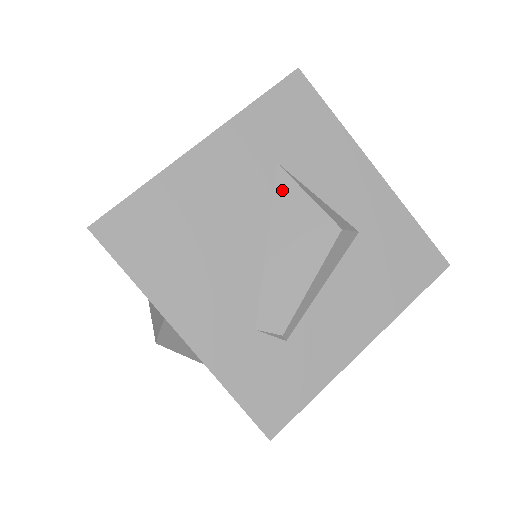
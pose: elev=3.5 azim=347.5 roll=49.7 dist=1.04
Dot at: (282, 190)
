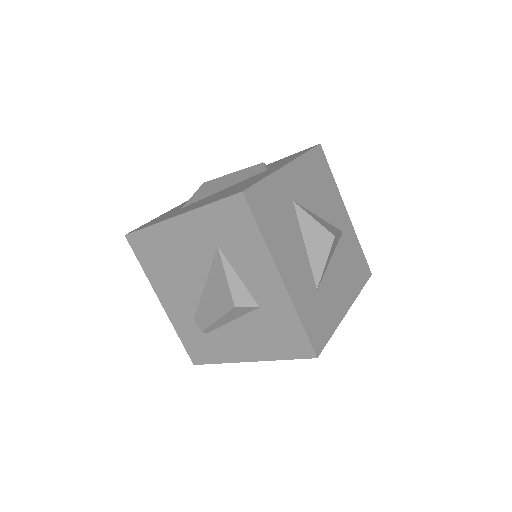
Dot at: (216, 263)
